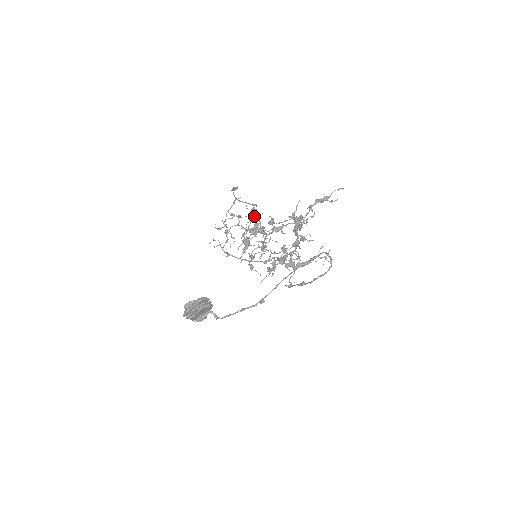
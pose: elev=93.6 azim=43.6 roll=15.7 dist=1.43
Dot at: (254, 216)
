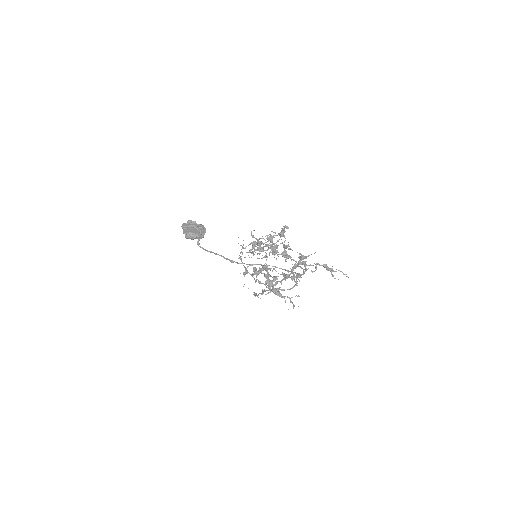
Dot at: occluded
